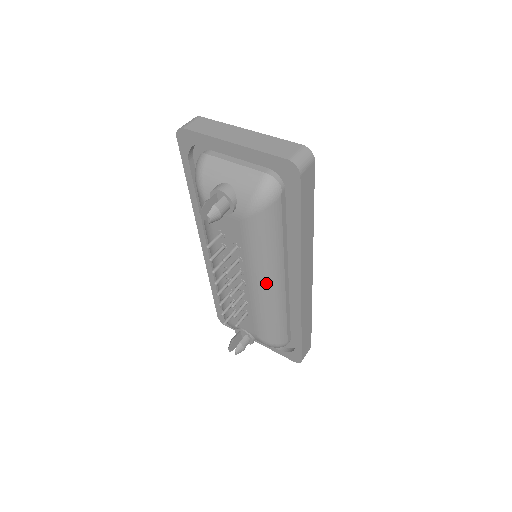
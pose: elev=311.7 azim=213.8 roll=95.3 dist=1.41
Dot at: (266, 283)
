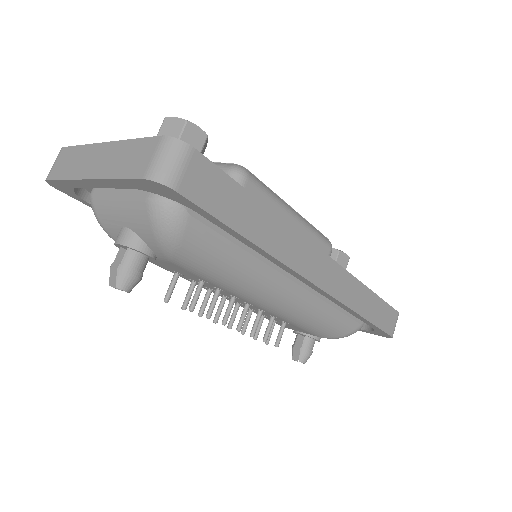
Dot at: (270, 299)
